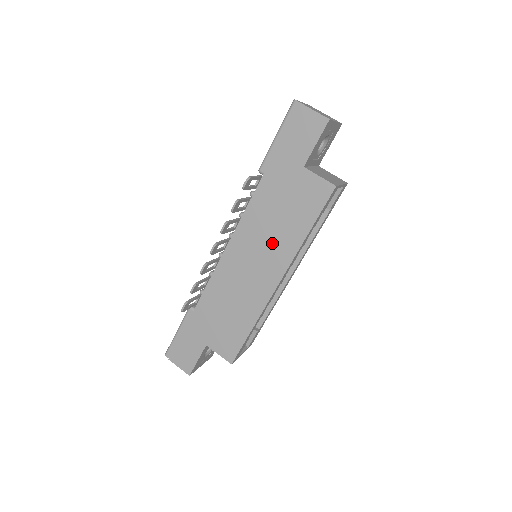
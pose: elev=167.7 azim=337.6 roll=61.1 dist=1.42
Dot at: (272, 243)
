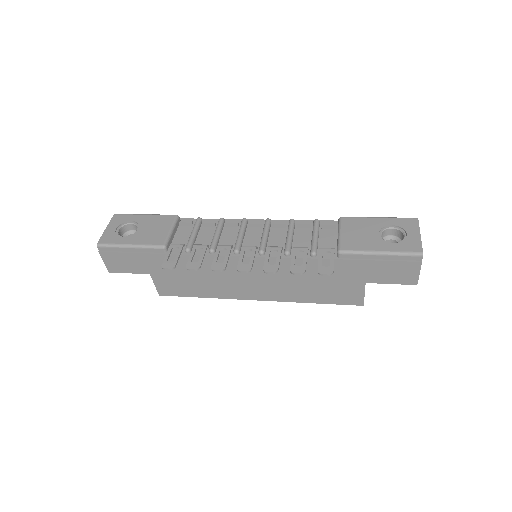
Dot at: (284, 286)
